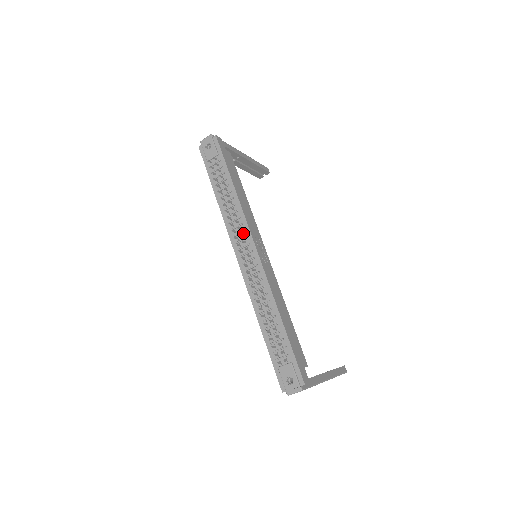
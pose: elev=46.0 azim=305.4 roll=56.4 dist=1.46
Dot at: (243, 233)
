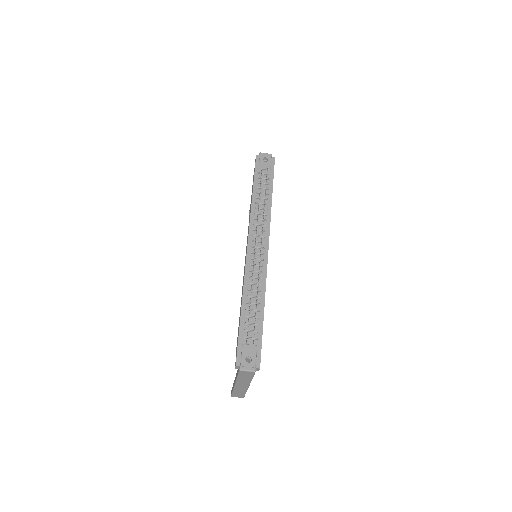
Dot at: (263, 232)
